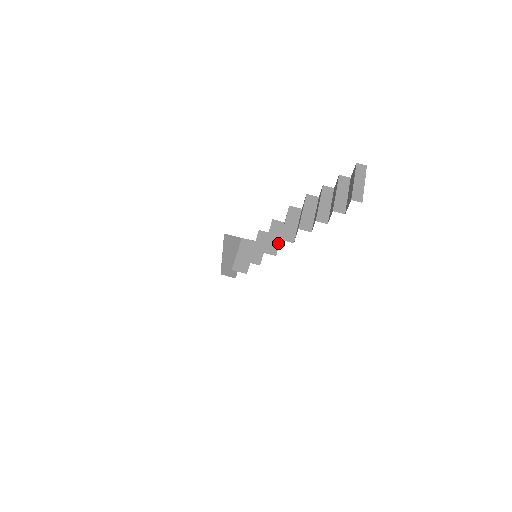
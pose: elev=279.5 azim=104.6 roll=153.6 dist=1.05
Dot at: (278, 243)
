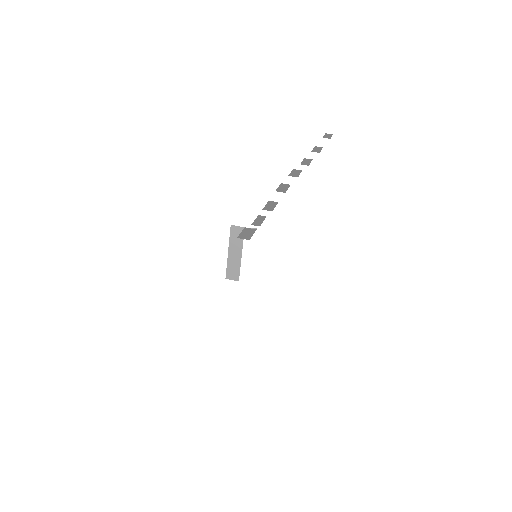
Dot at: occluded
